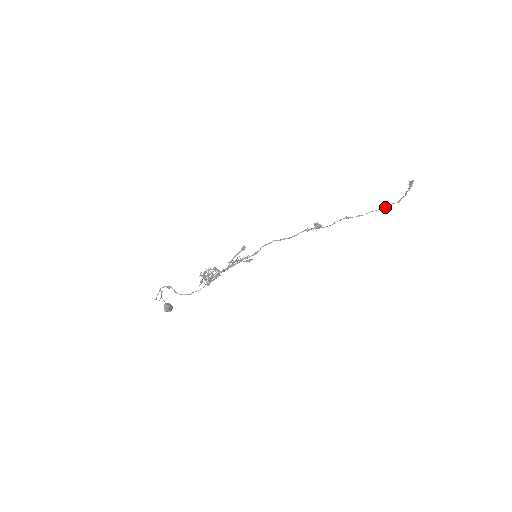
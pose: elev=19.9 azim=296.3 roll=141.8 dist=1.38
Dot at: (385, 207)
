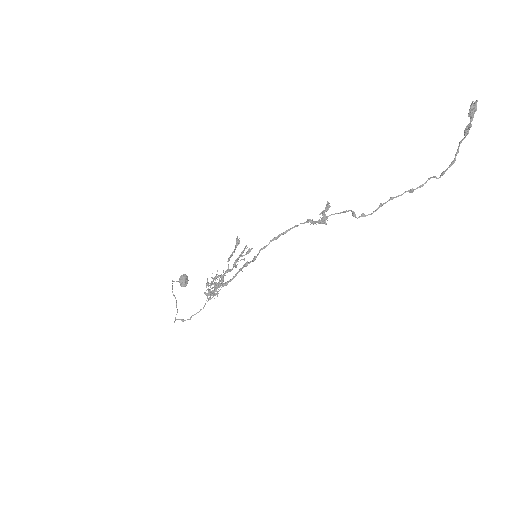
Dot at: (420, 187)
